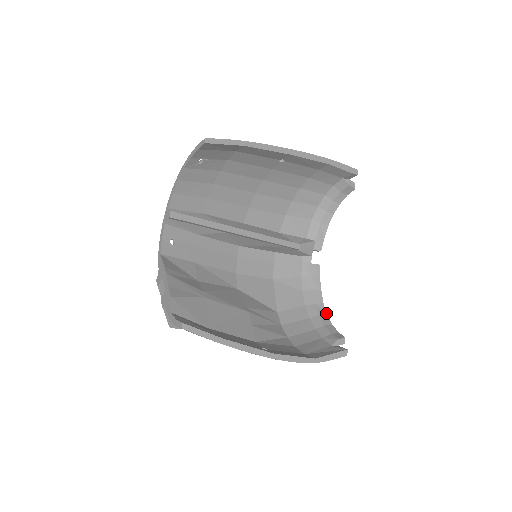
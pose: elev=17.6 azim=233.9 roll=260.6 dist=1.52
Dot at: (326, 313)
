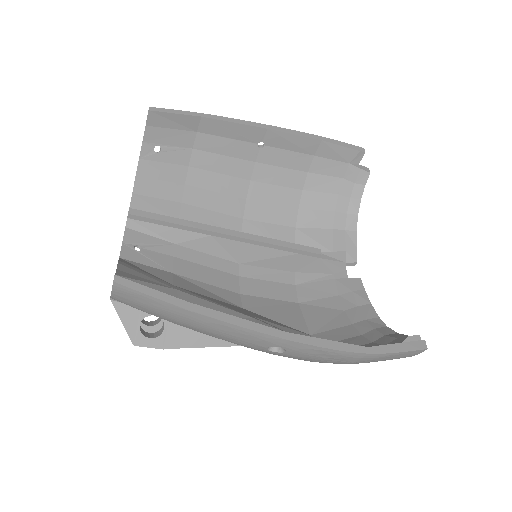
Dot at: (385, 325)
